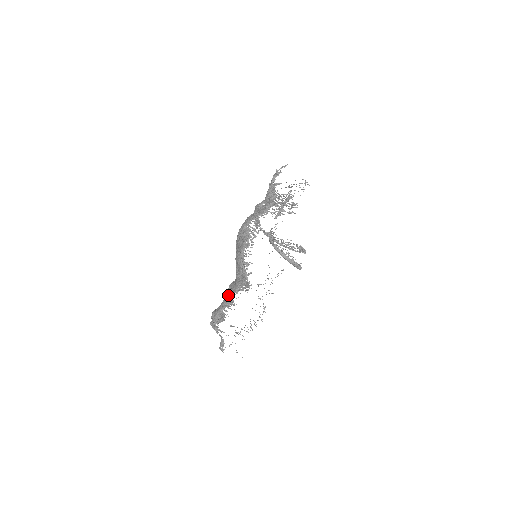
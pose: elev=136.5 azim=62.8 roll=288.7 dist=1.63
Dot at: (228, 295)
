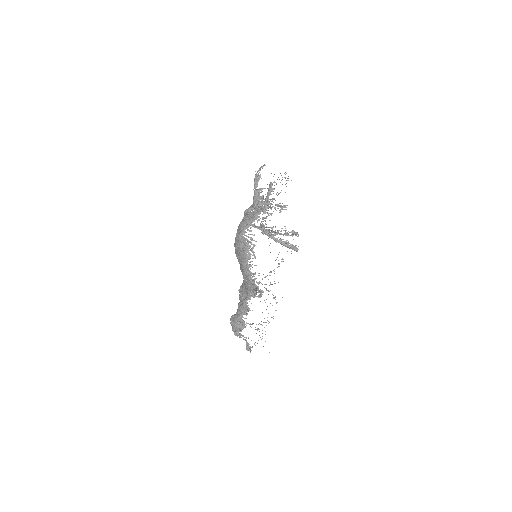
Dot at: (242, 302)
